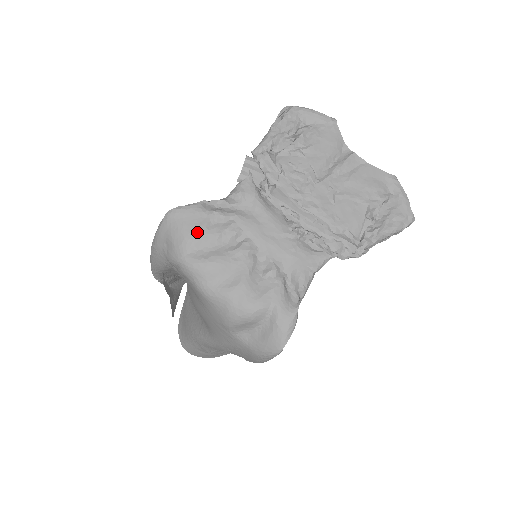
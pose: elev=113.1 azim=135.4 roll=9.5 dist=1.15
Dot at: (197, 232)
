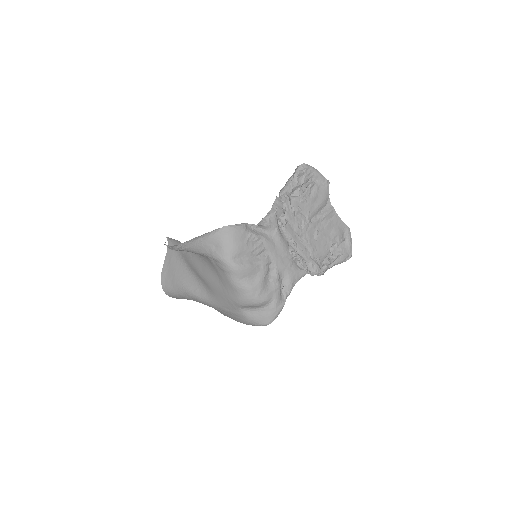
Dot at: (241, 246)
